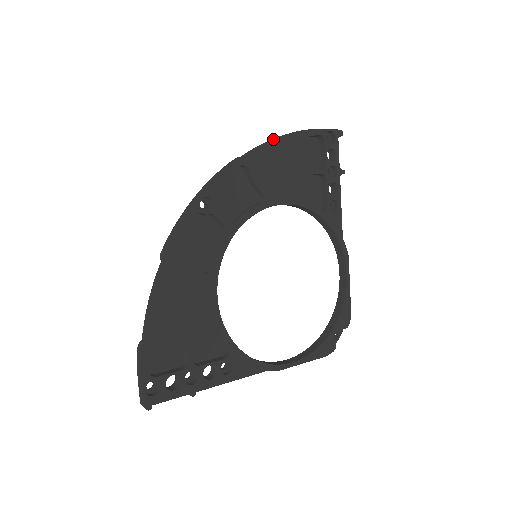
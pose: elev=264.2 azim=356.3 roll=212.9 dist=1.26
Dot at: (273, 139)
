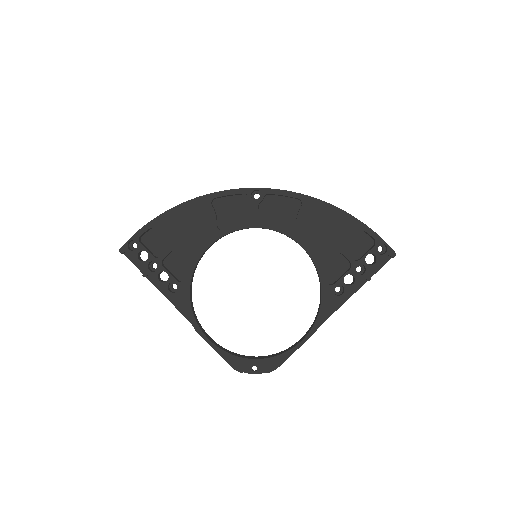
Dot at: (336, 207)
